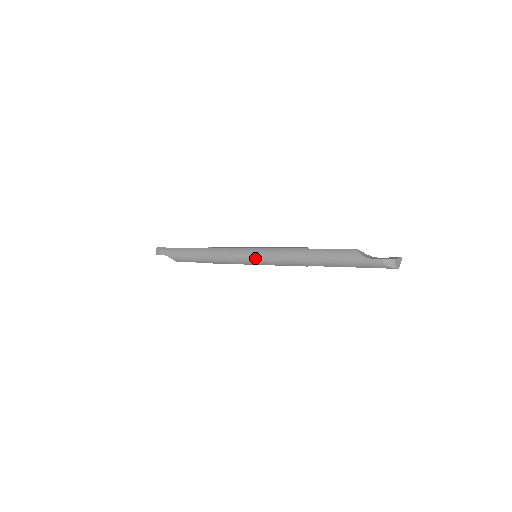
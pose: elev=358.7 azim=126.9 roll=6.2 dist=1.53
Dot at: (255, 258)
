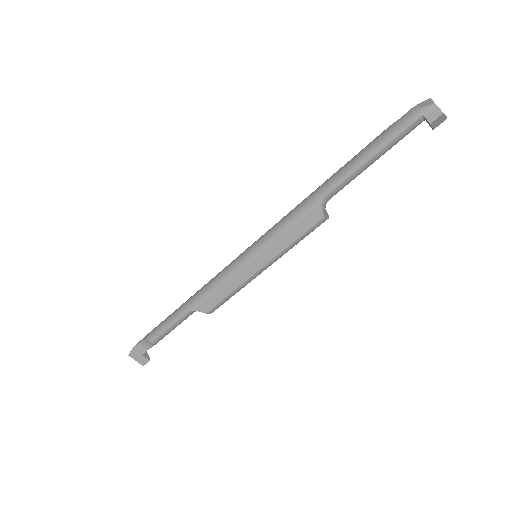
Dot at: (252, 246)
